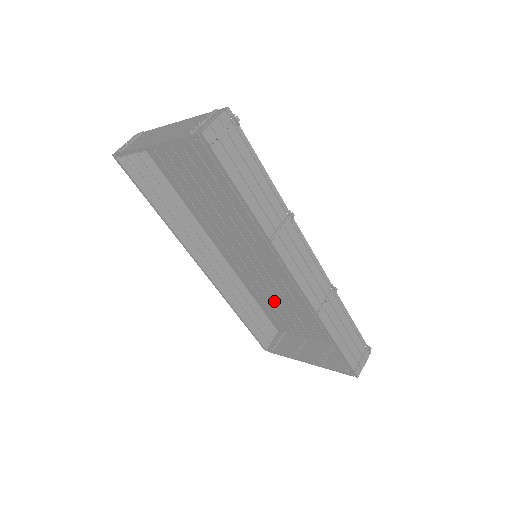
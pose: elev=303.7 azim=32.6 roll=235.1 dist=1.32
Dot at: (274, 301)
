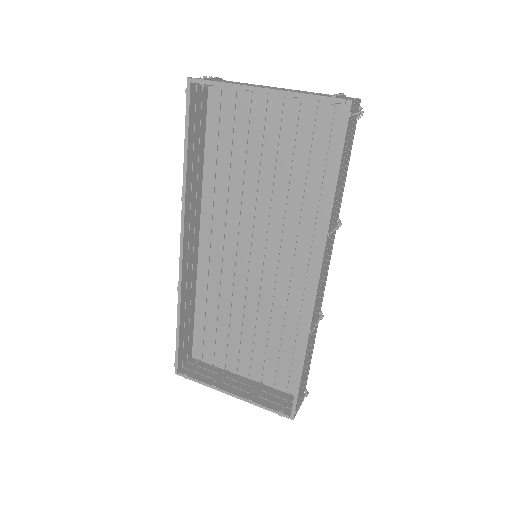
Dot at: (223, 317)
